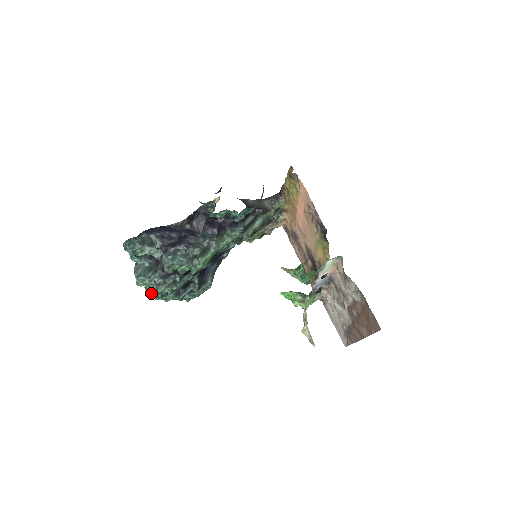
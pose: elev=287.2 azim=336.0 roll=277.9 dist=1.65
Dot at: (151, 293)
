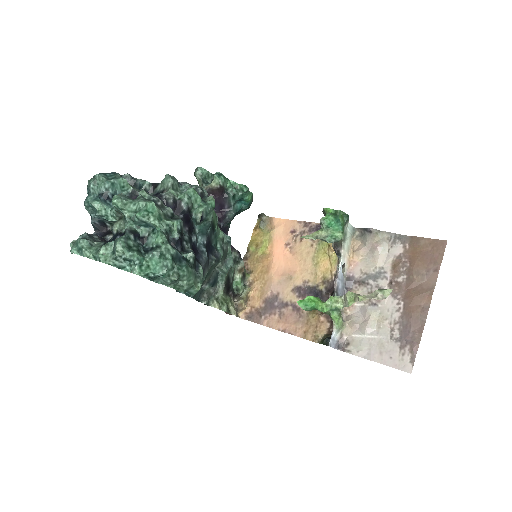
Dot at: (137, 215)
